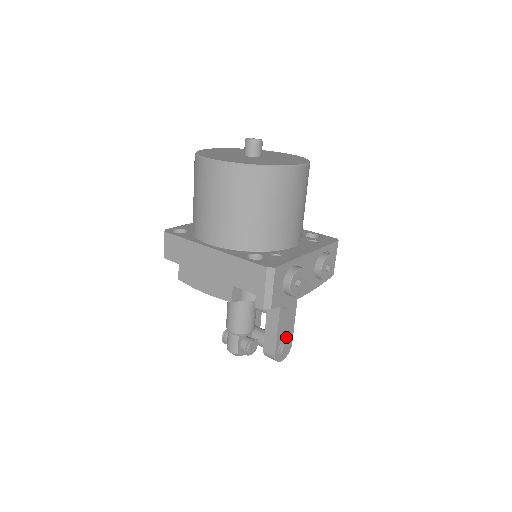
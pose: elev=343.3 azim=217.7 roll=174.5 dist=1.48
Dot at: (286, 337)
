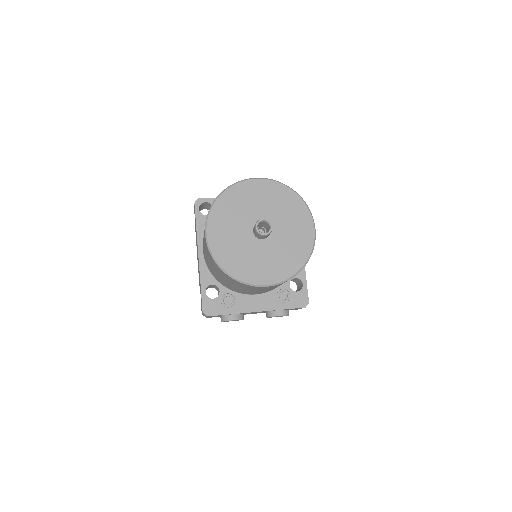
Dot at: occluded
